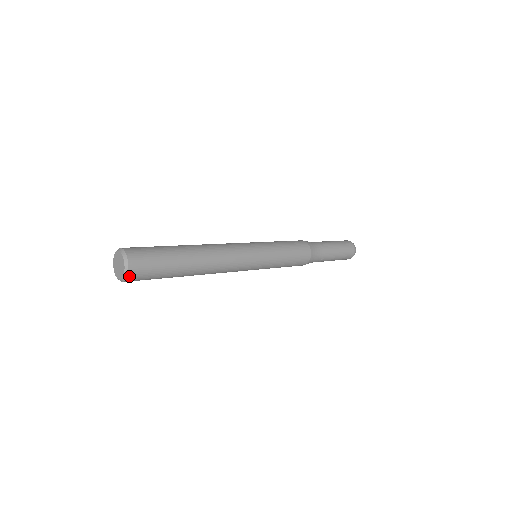
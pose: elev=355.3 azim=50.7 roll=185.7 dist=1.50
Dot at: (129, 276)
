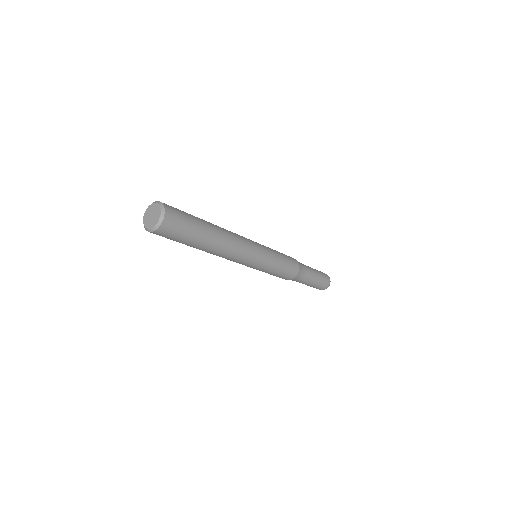
Dot at: (163, 222)
